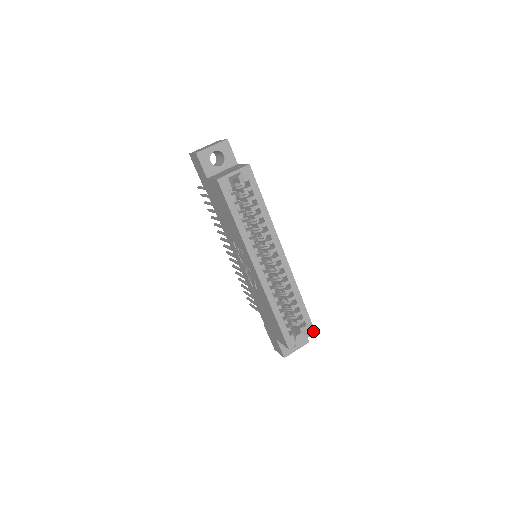
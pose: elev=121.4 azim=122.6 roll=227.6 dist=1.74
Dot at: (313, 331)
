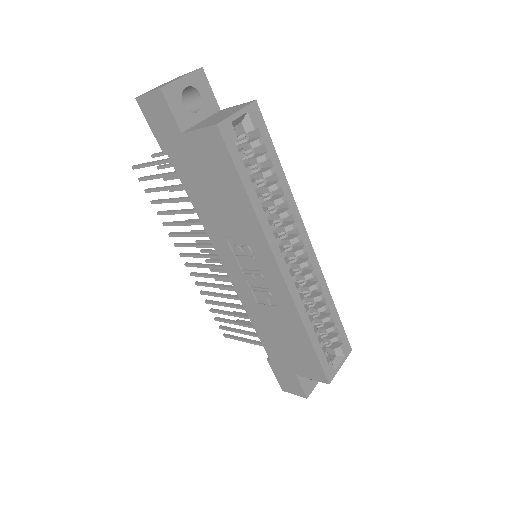
Dot at: (349, 349)
